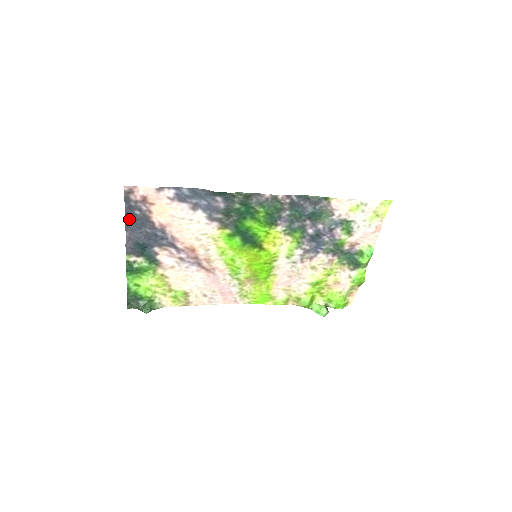
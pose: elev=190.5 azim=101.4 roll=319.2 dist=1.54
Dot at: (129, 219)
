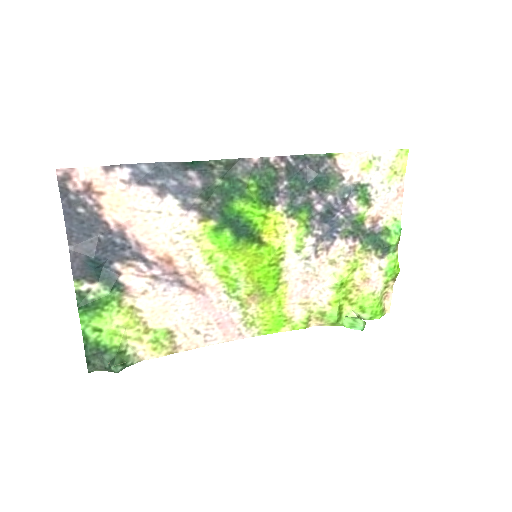
Dot at: (71, 223)
